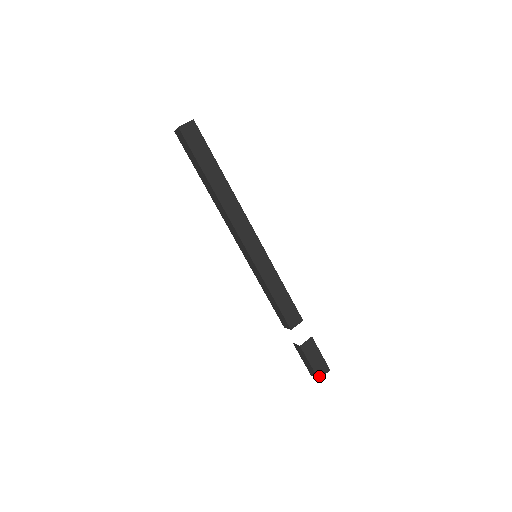
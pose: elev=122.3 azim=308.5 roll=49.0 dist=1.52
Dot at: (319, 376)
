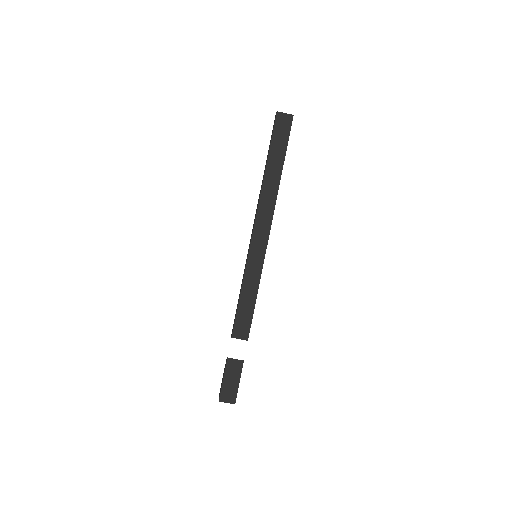
Dot at: (221, 399)
